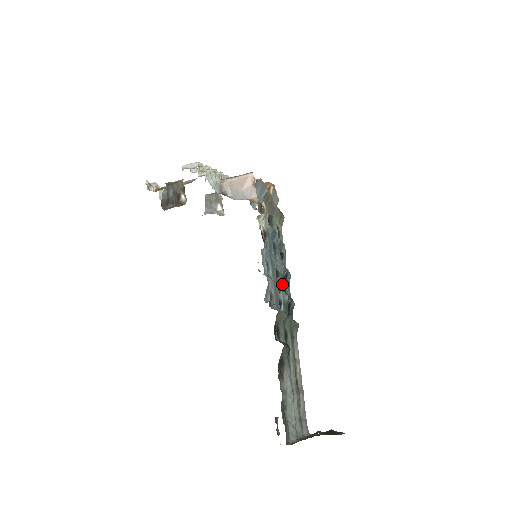
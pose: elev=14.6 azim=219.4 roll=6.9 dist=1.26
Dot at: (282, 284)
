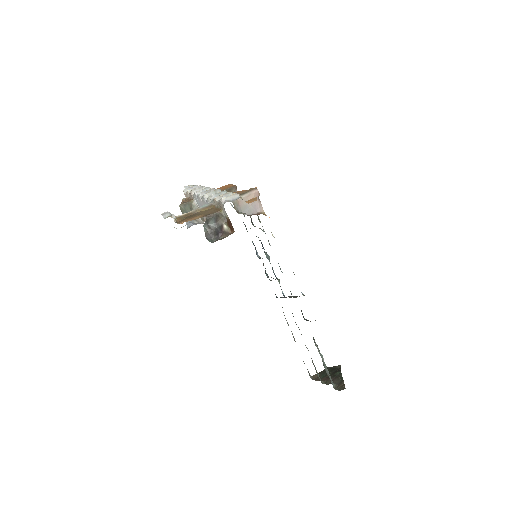
Dot at: occluded
